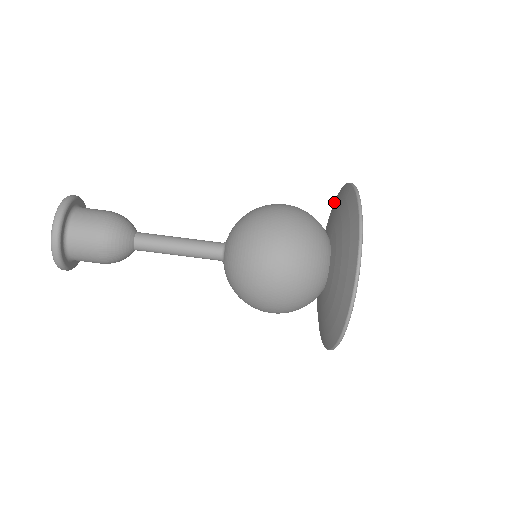
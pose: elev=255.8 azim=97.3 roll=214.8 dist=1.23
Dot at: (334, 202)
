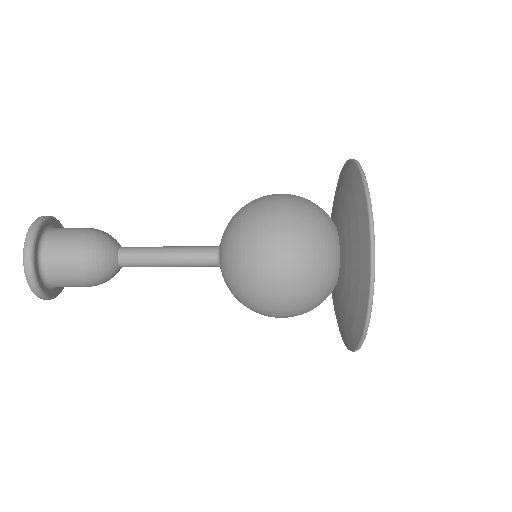
Dot at: (345, 164)
